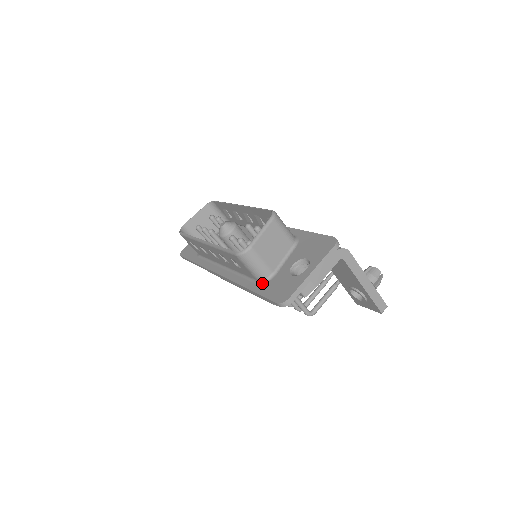
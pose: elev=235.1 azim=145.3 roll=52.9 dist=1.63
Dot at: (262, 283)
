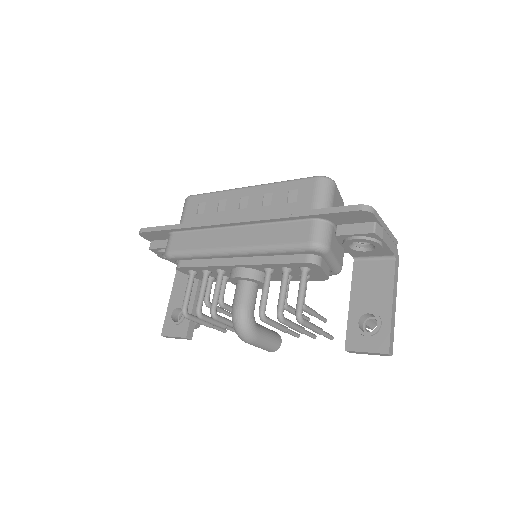
Dot at: occluded
